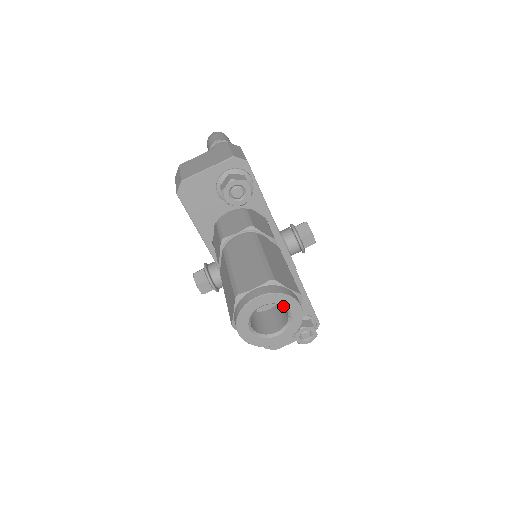
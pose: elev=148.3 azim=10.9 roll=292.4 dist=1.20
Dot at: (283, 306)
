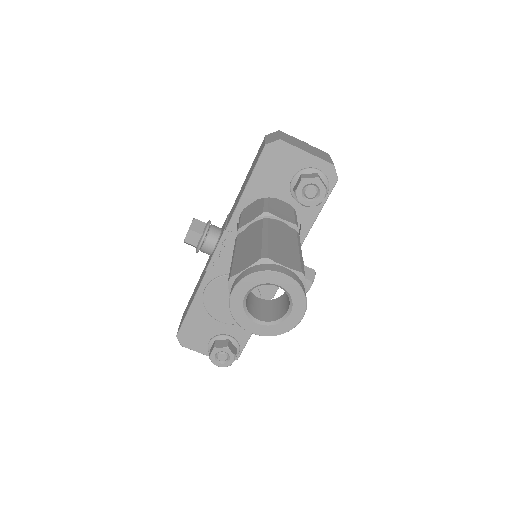
Dot at: (291, 303)
